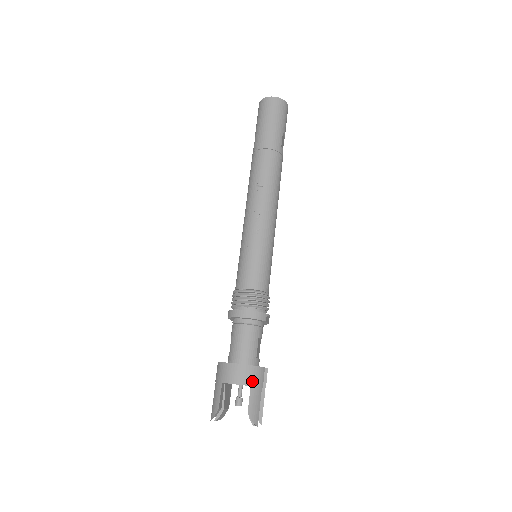
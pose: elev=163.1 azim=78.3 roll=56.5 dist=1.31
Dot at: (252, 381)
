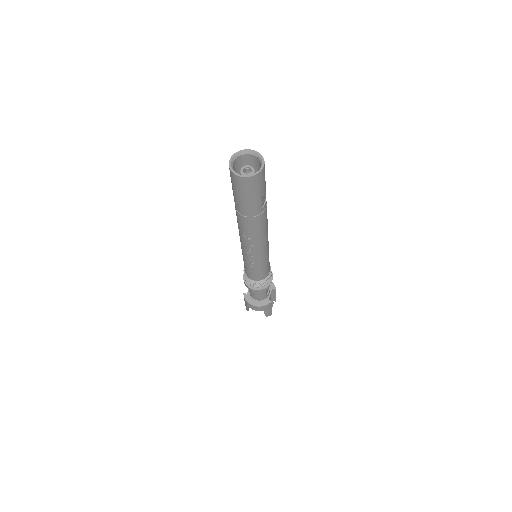
Dot at: (265, 309)
